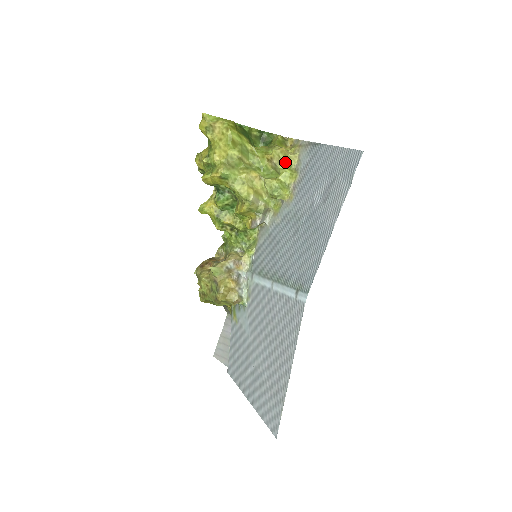
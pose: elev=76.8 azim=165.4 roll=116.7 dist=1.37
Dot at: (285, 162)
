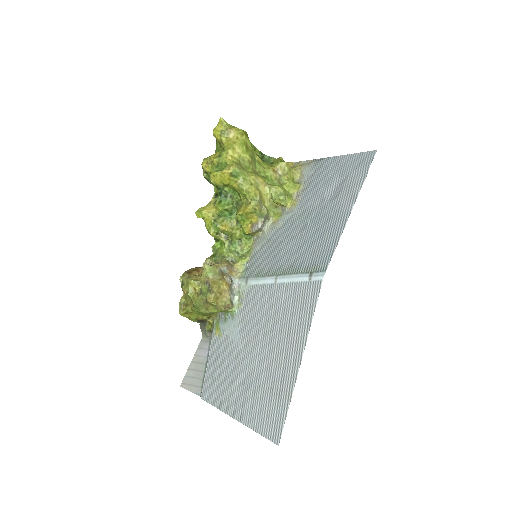
Dot at: (289, 175)
